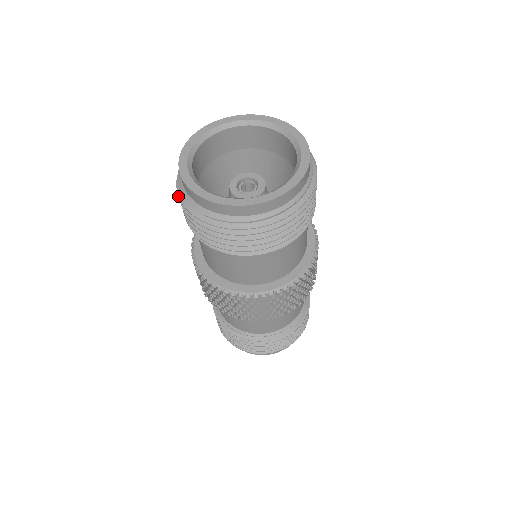
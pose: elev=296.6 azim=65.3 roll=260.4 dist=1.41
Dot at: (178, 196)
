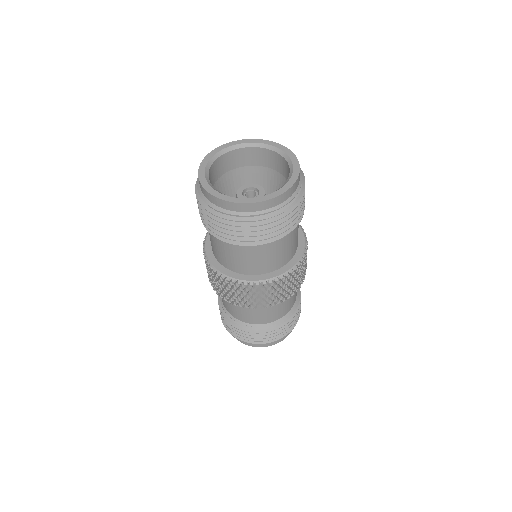
Dot at: occluded
